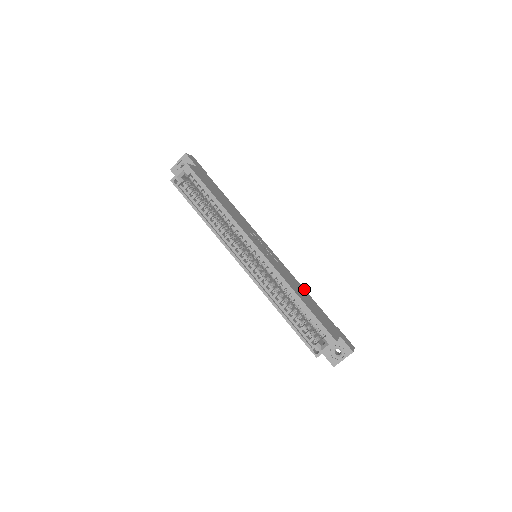
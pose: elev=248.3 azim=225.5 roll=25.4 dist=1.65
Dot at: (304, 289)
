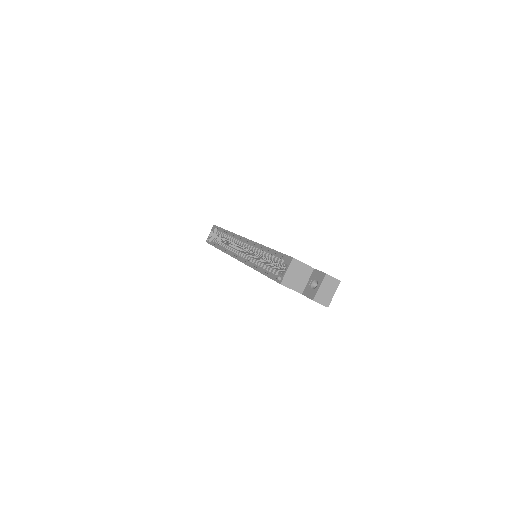
Dot at: occluded
